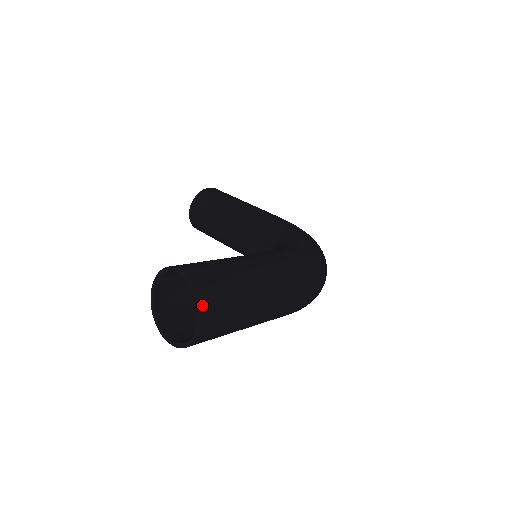
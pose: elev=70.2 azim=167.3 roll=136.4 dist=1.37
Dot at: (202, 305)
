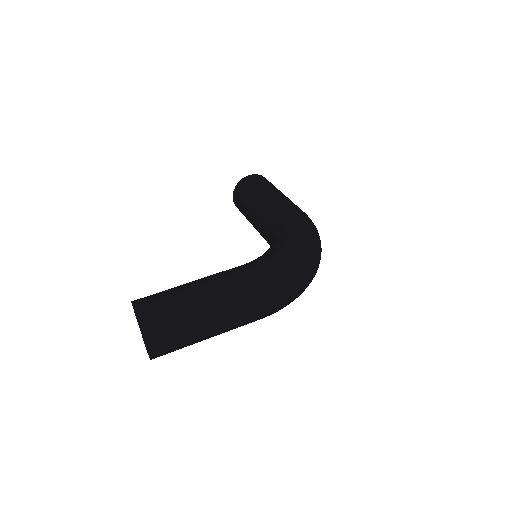
Dot at: (143, 336)
